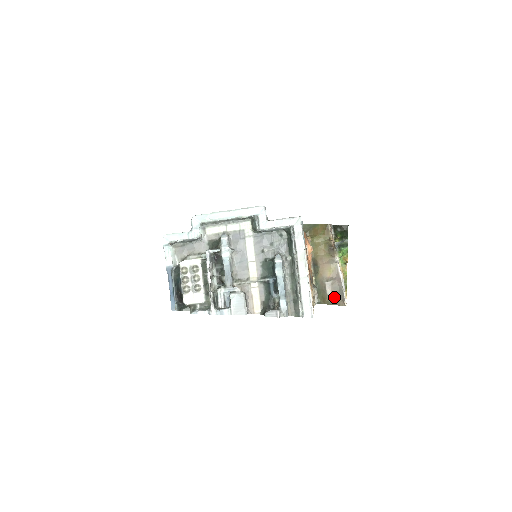
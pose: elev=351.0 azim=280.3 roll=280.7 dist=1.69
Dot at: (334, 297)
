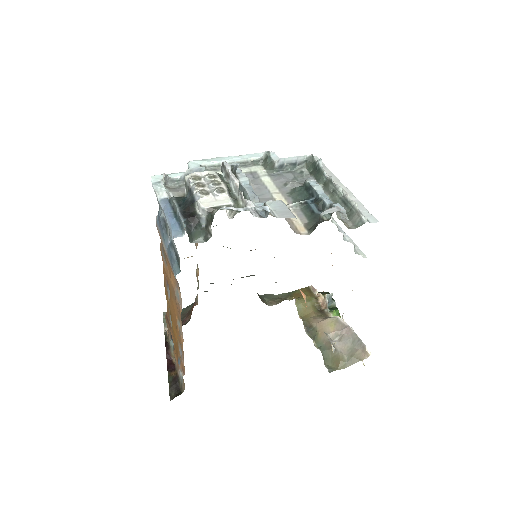
Dot at: (349, 352)
